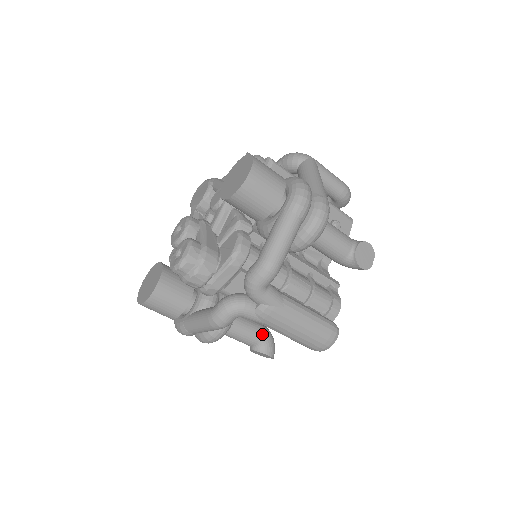
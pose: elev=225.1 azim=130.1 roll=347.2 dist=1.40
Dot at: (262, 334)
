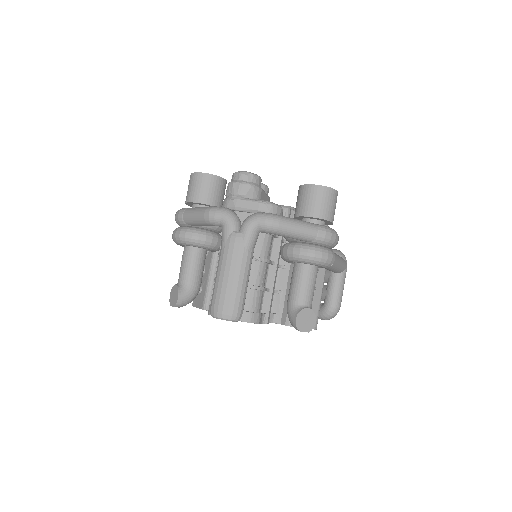
Dot at: (195, 285)
